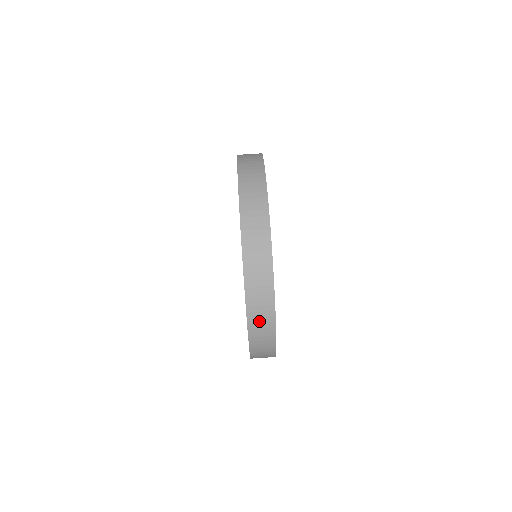
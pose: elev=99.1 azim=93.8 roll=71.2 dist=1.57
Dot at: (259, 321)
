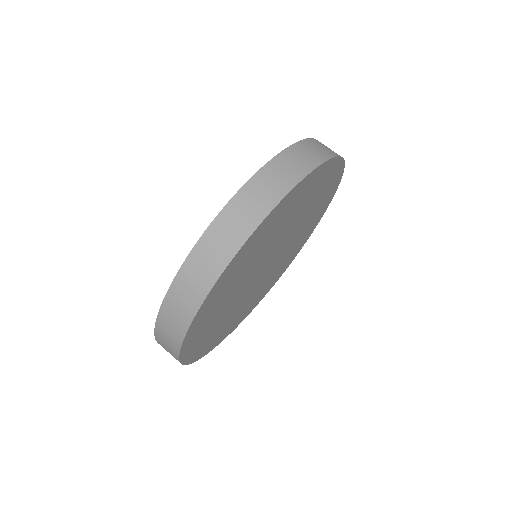
Dot at: (166, 334)
